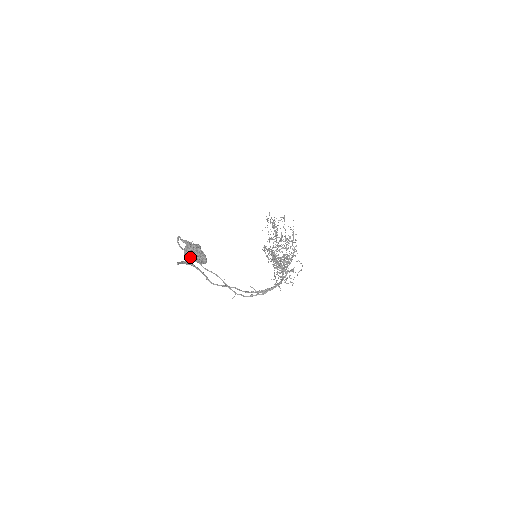
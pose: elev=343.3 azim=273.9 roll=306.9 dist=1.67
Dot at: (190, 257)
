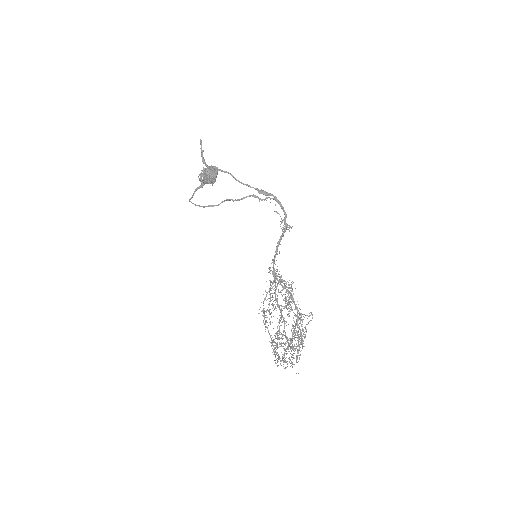
Dot at: (203, 175)
